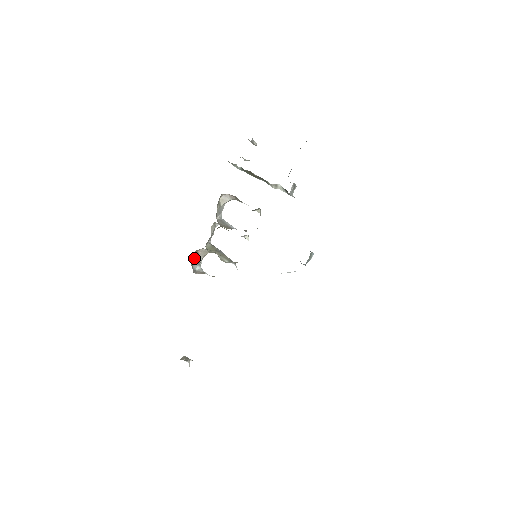
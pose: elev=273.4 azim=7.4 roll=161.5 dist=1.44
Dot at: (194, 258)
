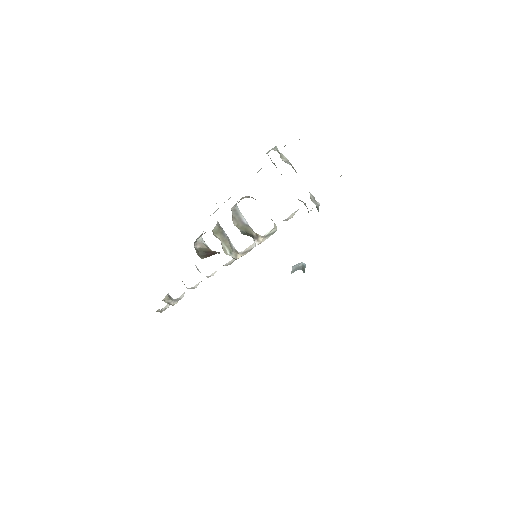
Dot at: occluded
